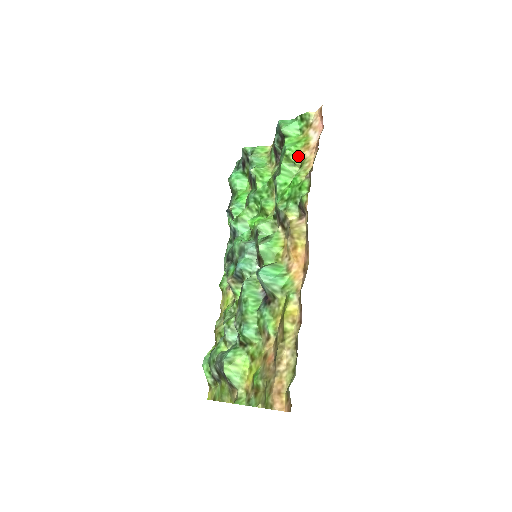
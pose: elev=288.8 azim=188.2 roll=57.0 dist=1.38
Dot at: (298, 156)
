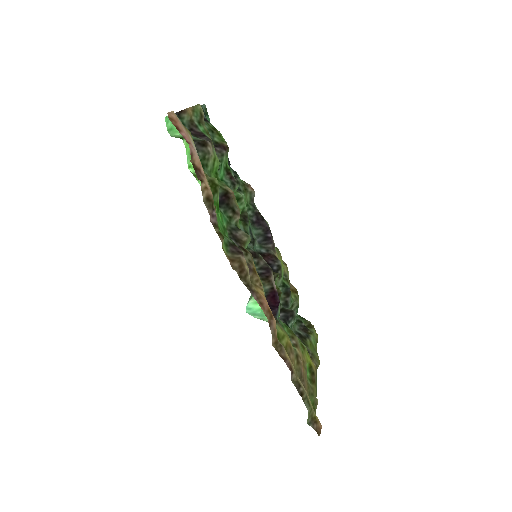
Dot at: occluded
